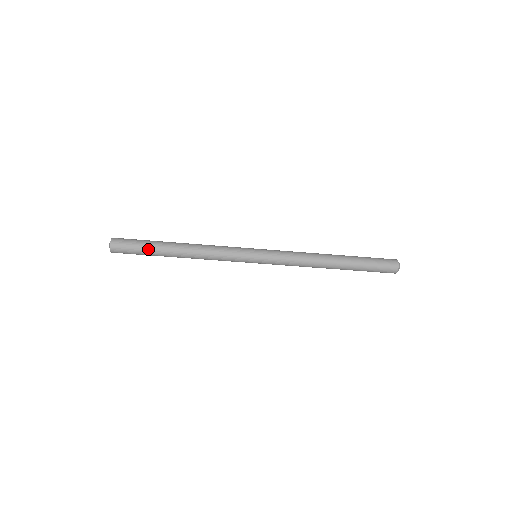
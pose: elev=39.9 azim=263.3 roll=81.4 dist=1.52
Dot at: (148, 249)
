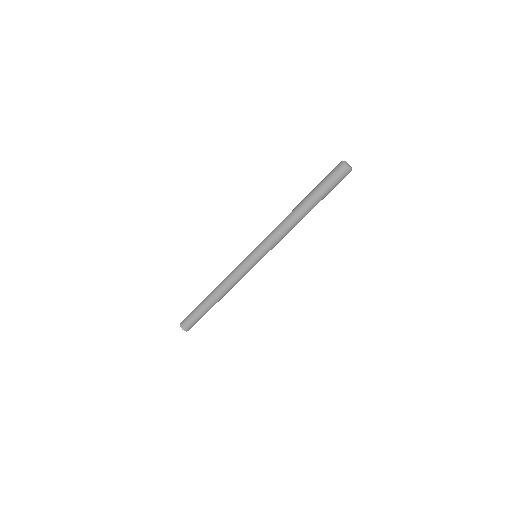
Dot at: (202, 314)
